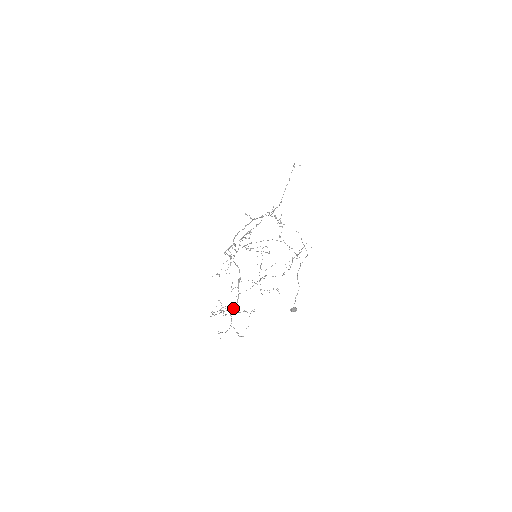
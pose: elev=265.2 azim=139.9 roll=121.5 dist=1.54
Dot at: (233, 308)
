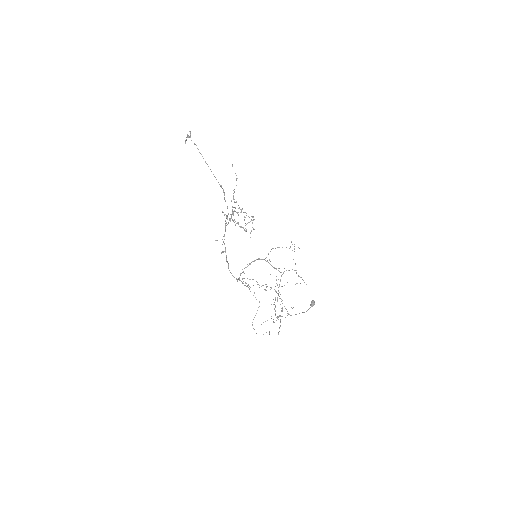
Dot at: (283, 272)
